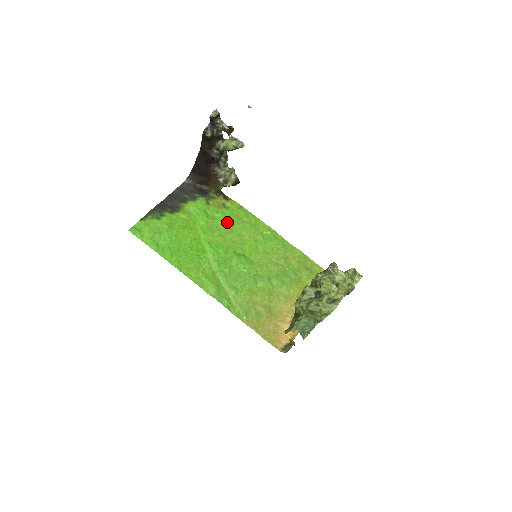
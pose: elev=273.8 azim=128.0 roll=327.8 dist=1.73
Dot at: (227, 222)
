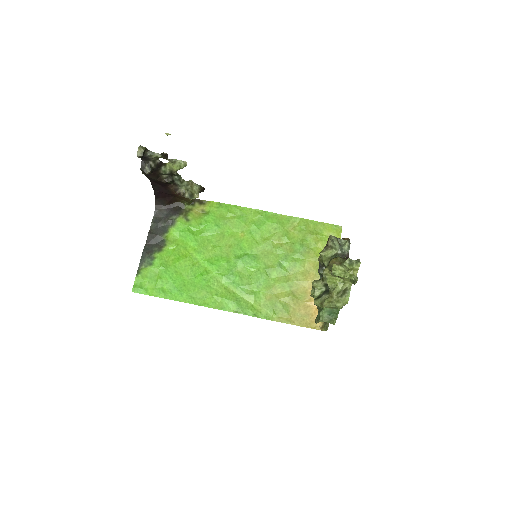
Dot at: (214, 229)
